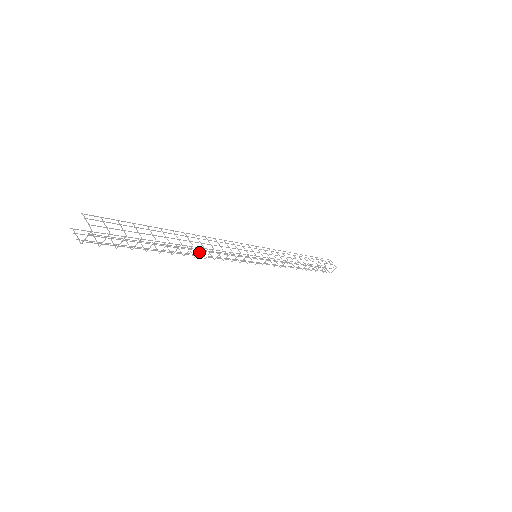
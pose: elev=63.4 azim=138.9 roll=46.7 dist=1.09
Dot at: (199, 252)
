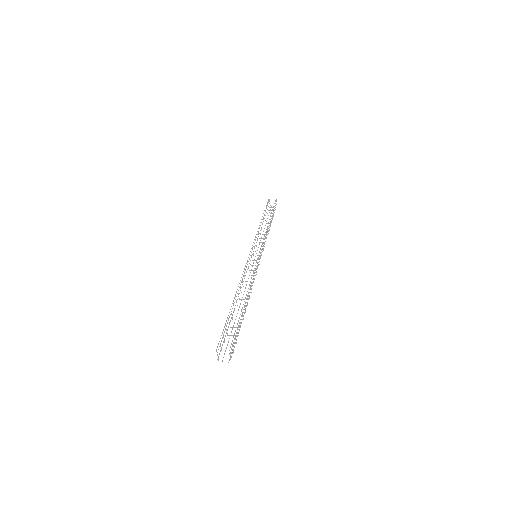
Dot at: occluded
